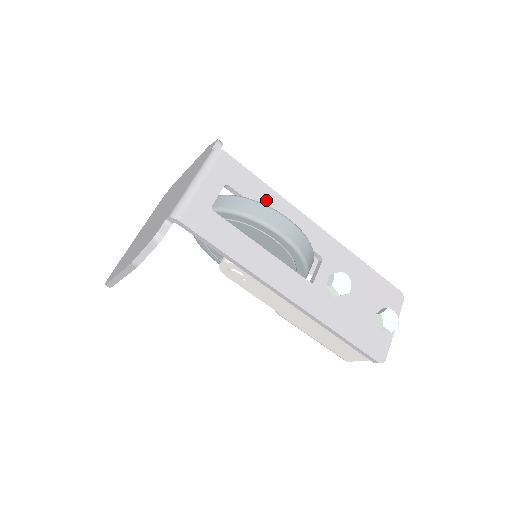
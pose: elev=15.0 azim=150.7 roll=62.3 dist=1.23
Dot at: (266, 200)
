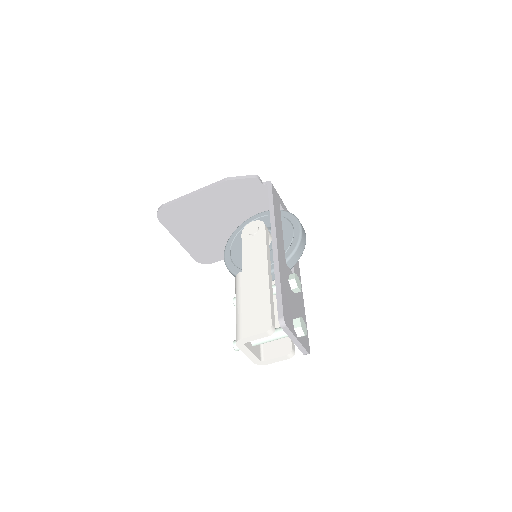
Dot at: occluded
